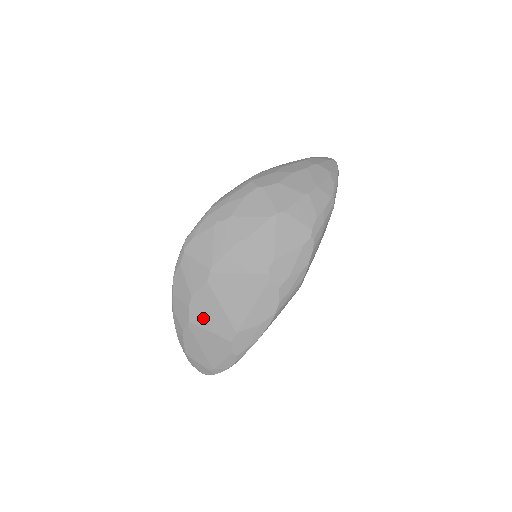
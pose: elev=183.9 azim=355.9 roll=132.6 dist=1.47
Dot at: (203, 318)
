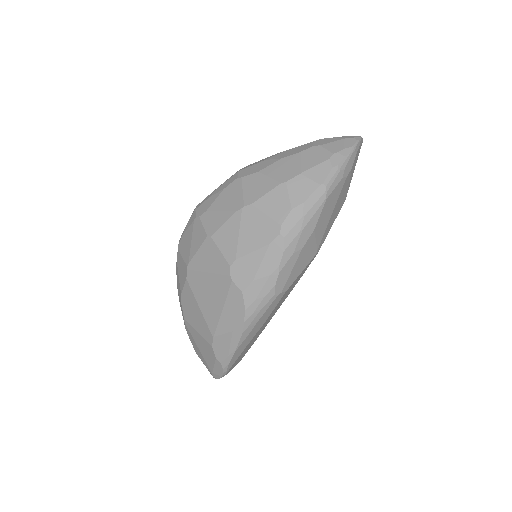
Dot at: (191, 317)
